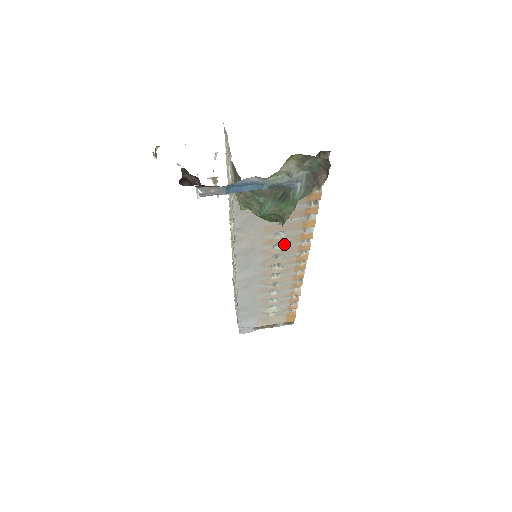
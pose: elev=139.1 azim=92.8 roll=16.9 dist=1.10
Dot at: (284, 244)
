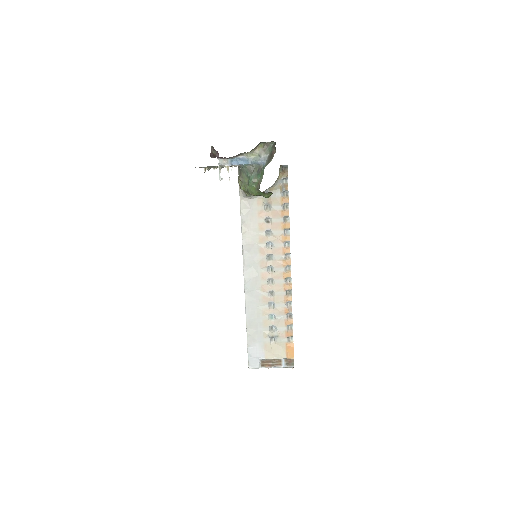
Dot at: (273, 244)
